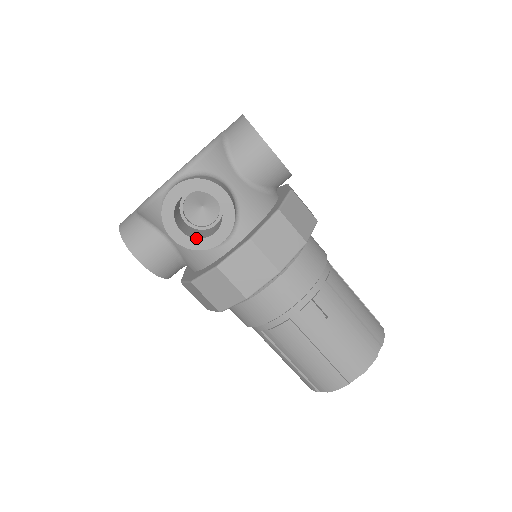
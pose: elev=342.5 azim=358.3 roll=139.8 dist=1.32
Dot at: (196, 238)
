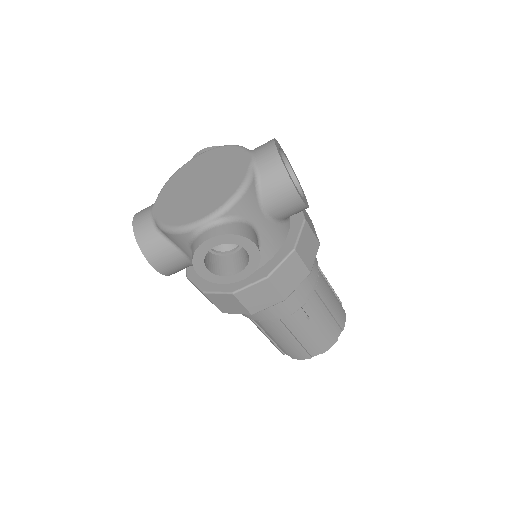
Dot at: (220, 275)
